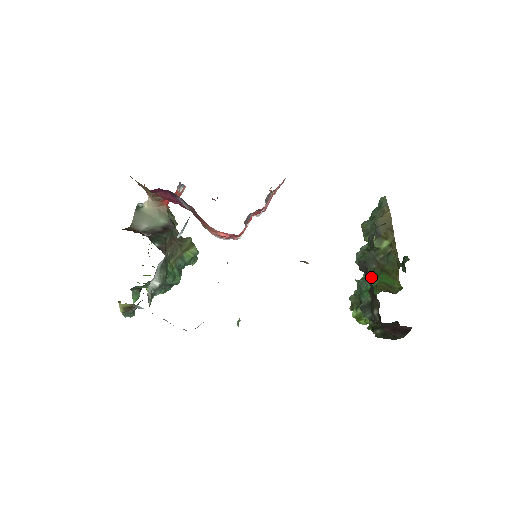
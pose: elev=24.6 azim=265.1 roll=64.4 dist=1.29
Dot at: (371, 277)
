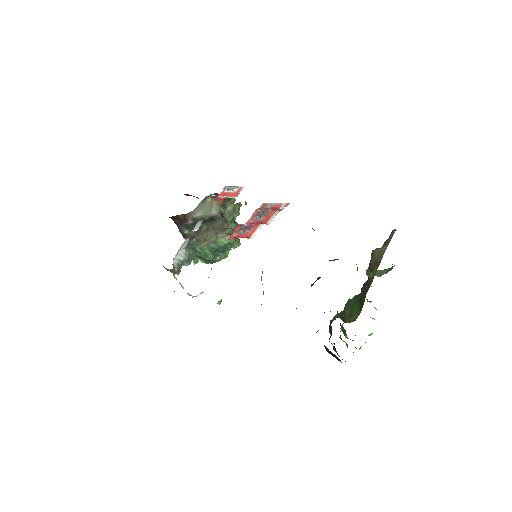
Dot at: (352, 301)
